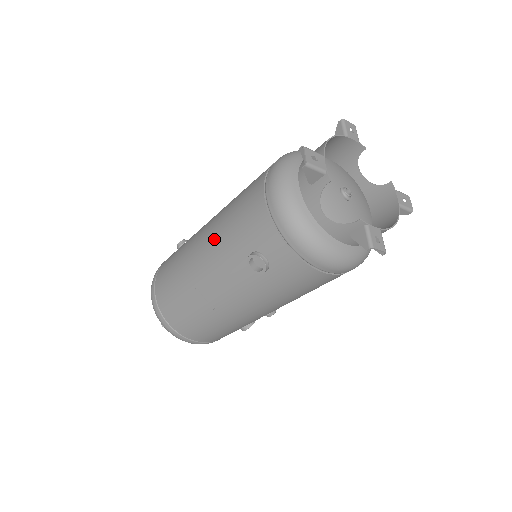
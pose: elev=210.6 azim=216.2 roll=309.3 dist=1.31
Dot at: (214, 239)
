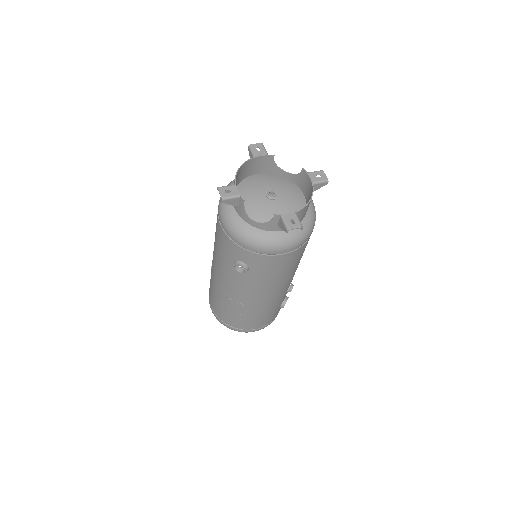
Dot at: (216, 261)
